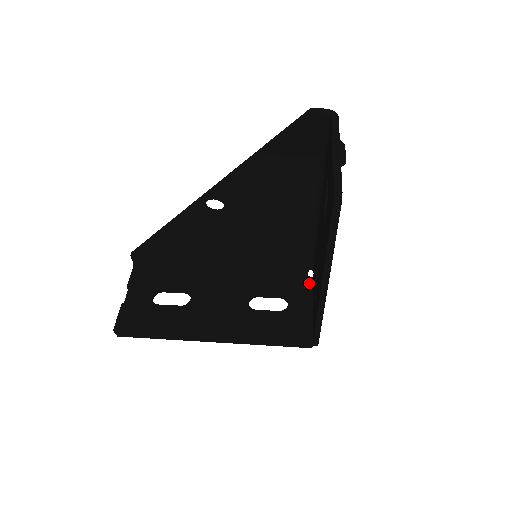
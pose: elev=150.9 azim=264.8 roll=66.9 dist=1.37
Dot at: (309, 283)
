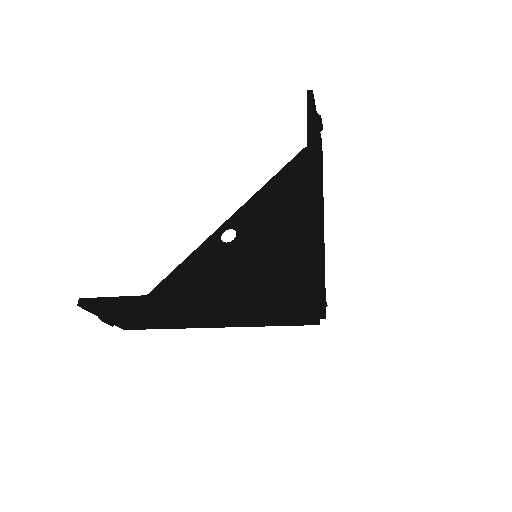
Dot at: occluded
